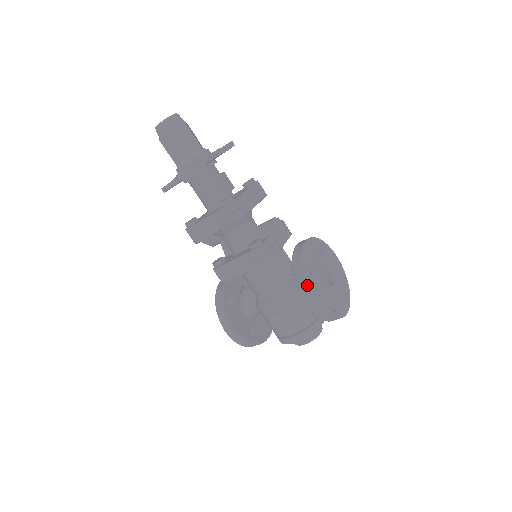
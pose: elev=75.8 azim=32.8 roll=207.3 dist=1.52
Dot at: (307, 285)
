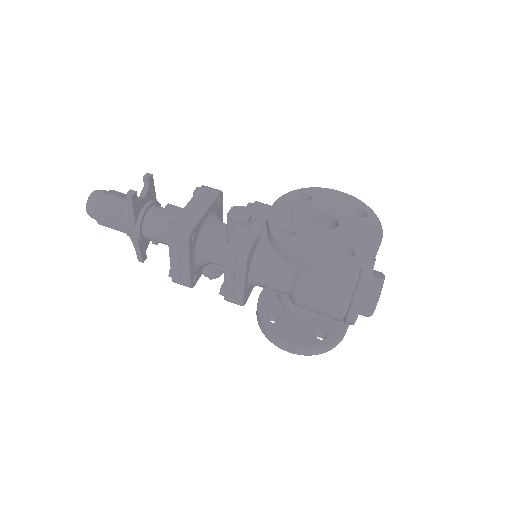
Dot at: (289, 252)
